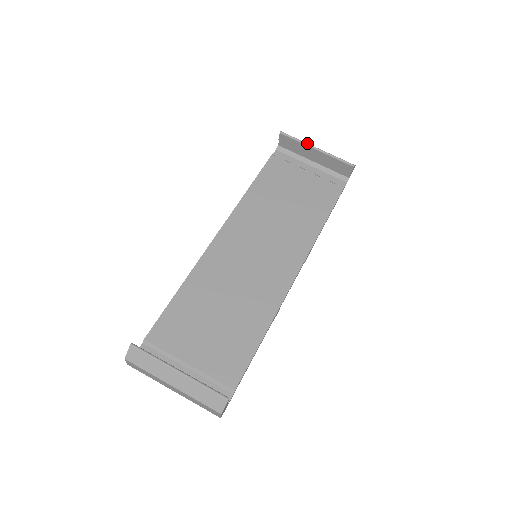
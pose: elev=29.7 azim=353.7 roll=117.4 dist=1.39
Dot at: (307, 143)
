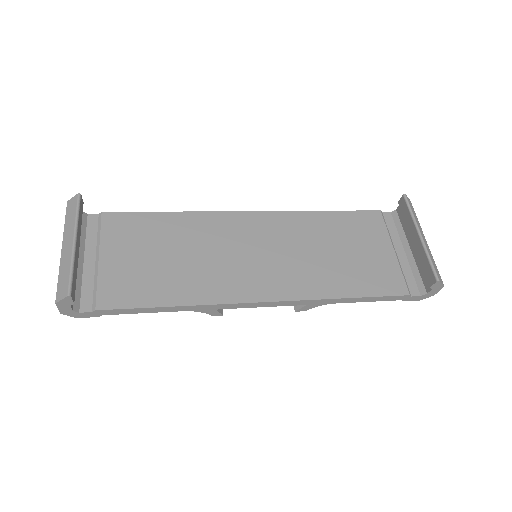
Dot at: (417, 223)
